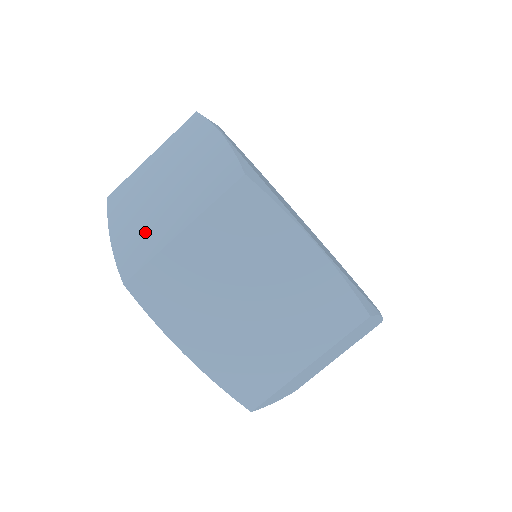
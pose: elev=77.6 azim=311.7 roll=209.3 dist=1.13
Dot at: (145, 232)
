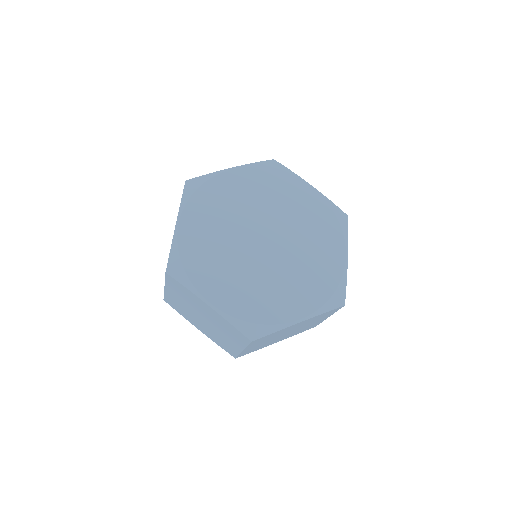
Dot at: occluded
